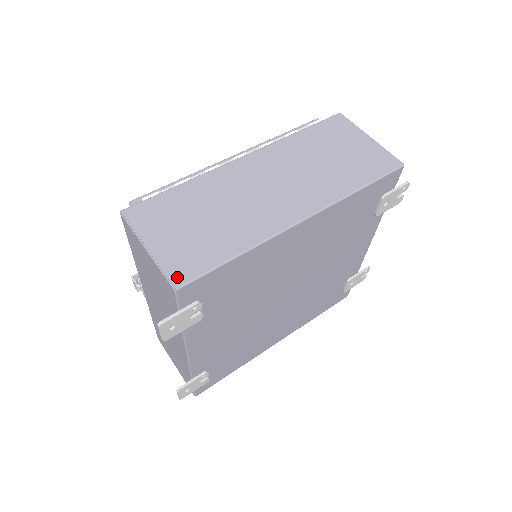
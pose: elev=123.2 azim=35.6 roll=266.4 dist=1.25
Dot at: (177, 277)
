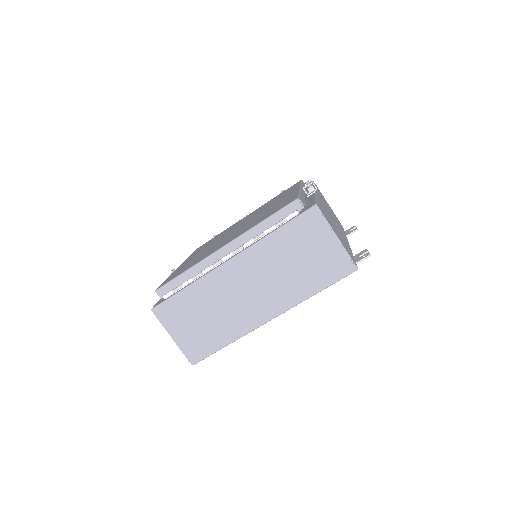
Dot at: (193, 358)
